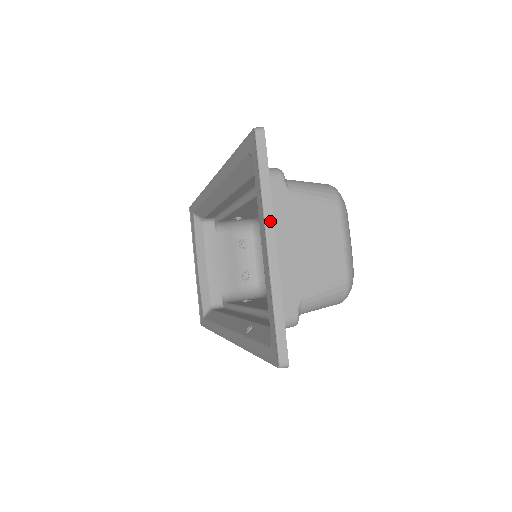
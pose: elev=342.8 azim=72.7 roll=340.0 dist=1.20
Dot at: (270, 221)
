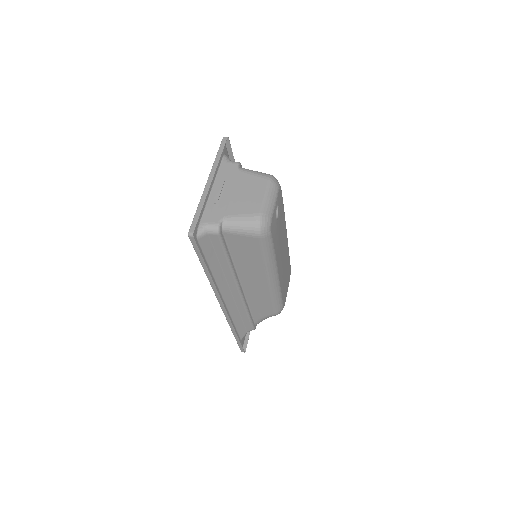
Dot at: (213, 171)
